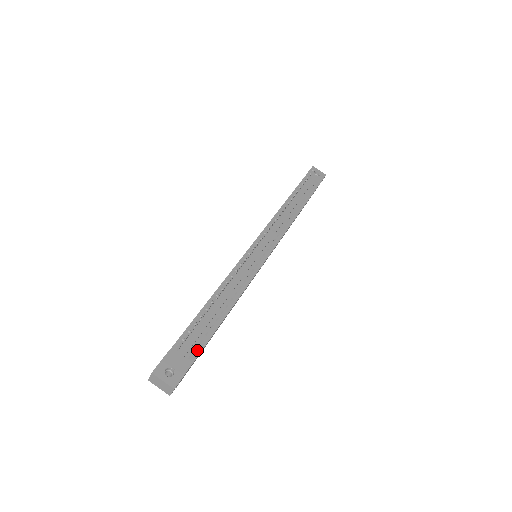
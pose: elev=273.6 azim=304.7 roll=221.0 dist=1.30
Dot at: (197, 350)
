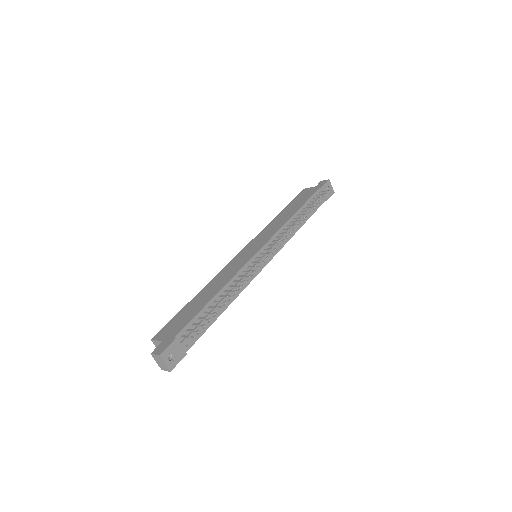
Dot at: (193, 340)
